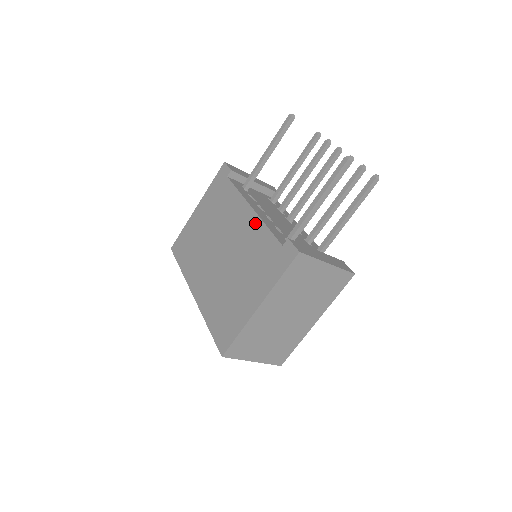
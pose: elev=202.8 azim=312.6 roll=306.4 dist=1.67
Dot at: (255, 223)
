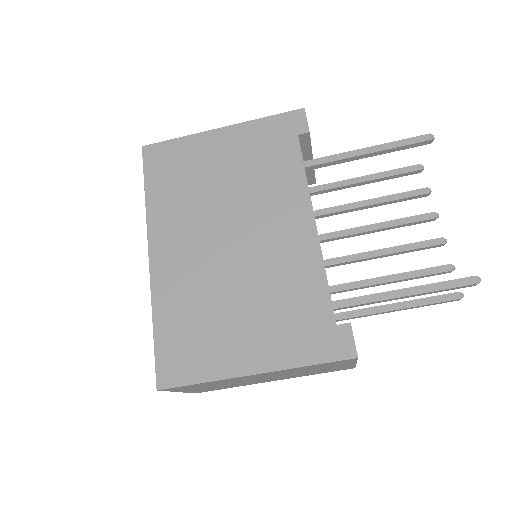
Dot at: (310, 251)
